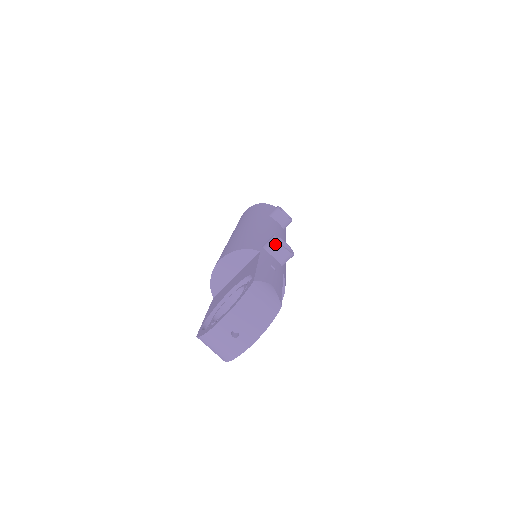
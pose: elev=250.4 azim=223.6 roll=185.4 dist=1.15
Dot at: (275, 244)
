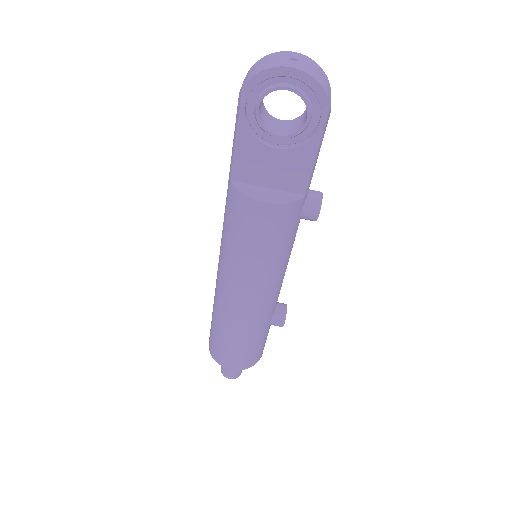
Dot at: (318, 191)
